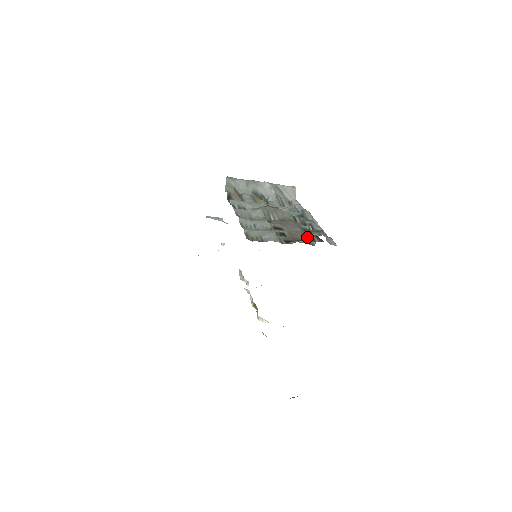
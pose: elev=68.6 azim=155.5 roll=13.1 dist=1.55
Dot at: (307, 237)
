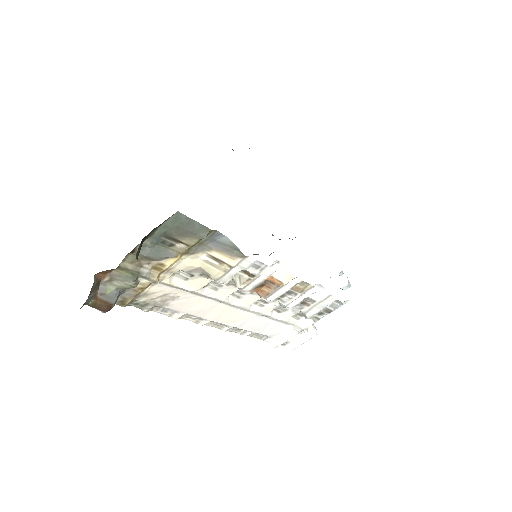
Dot at: occluded
